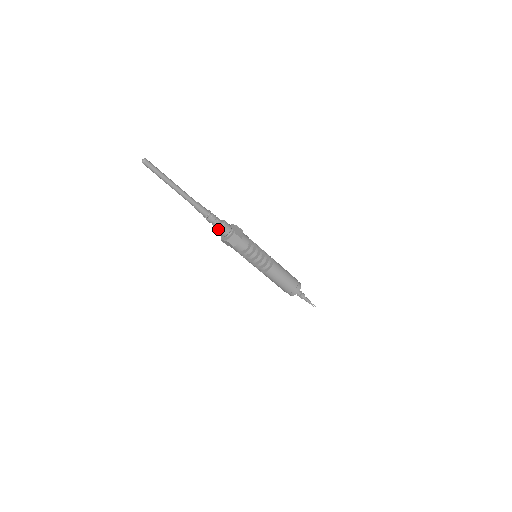
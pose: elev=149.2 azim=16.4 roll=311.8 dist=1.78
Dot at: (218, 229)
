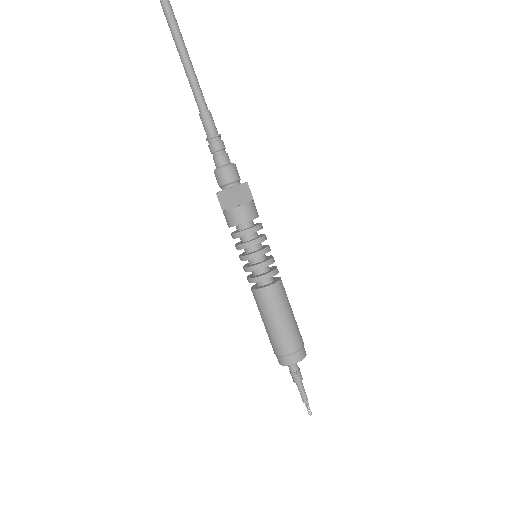
Dot at: occluded
